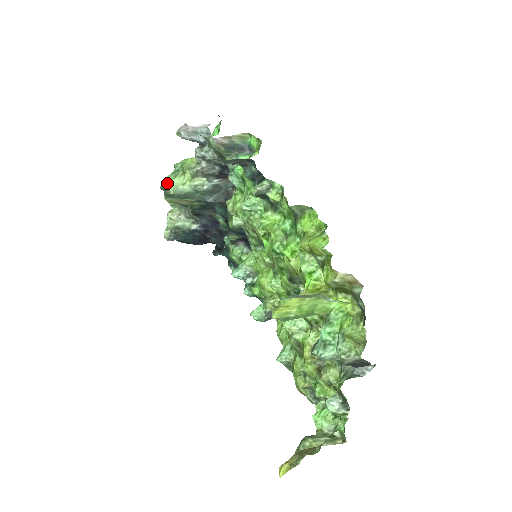
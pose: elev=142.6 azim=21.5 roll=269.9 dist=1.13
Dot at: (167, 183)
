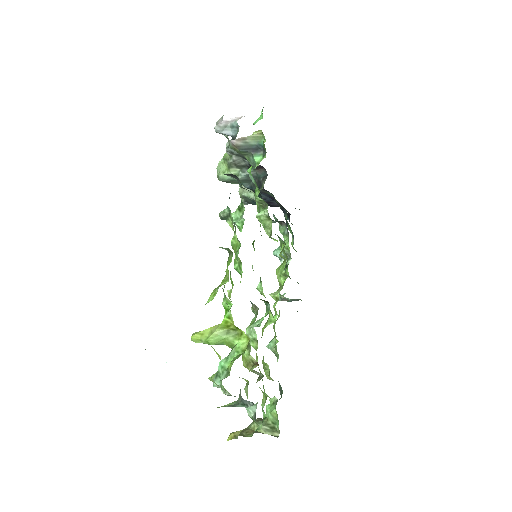
Dot at: (218, 167)
